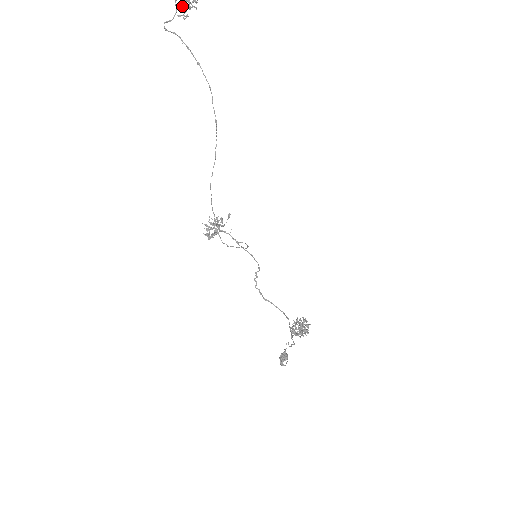
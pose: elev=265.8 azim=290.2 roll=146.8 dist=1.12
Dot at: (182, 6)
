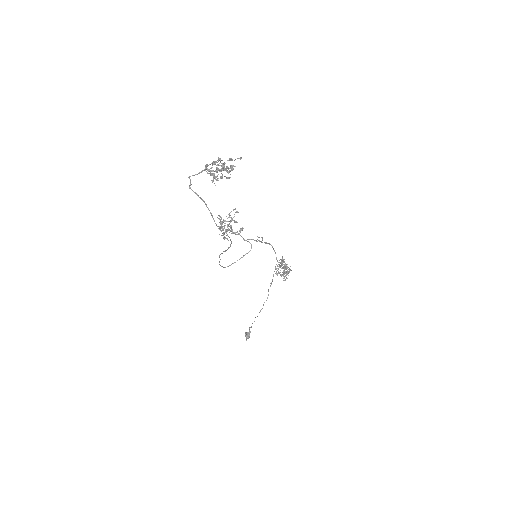
Dot at: (215, 161)
